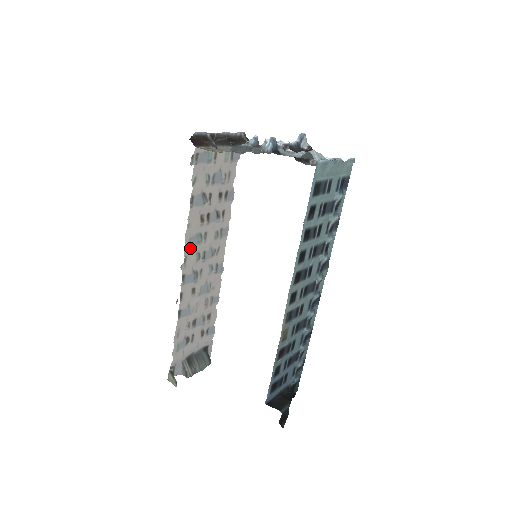
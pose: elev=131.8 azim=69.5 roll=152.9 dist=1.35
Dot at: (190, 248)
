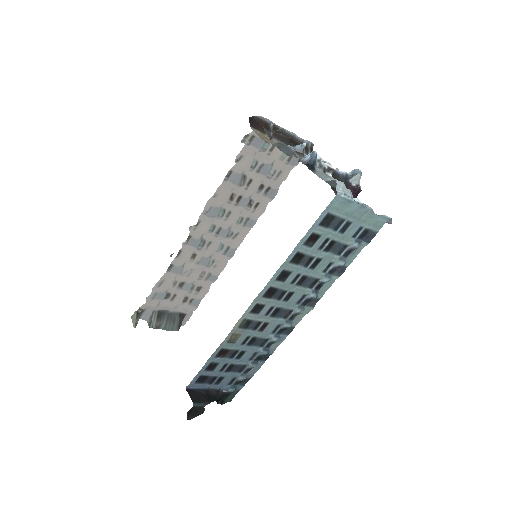
Dot at: (207, 216)
